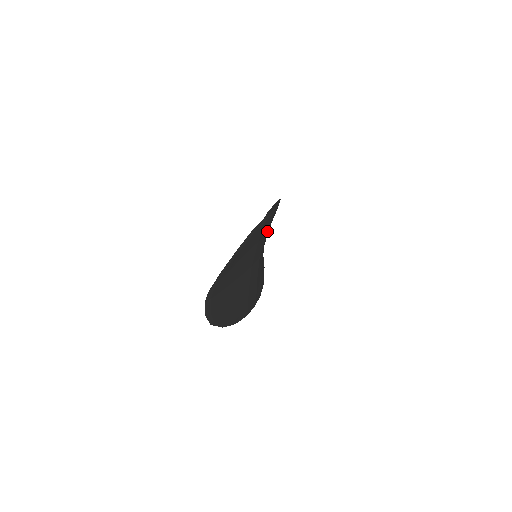
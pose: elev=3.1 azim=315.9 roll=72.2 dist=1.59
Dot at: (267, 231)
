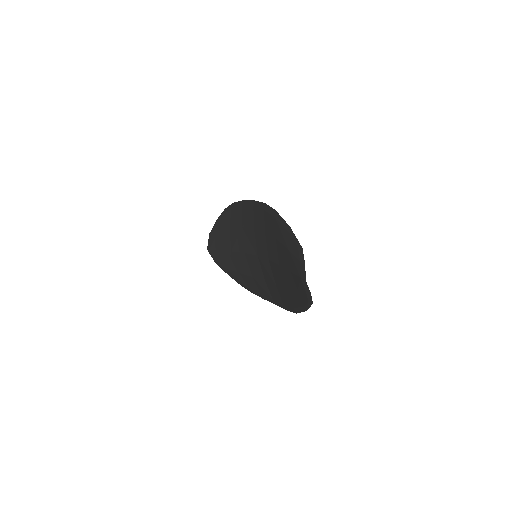
Dot at: (253, 228)
